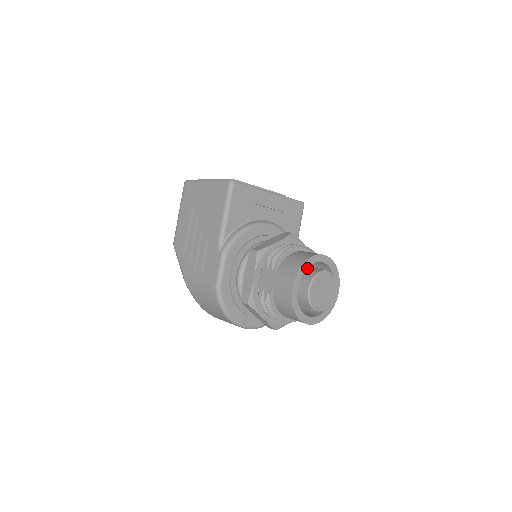
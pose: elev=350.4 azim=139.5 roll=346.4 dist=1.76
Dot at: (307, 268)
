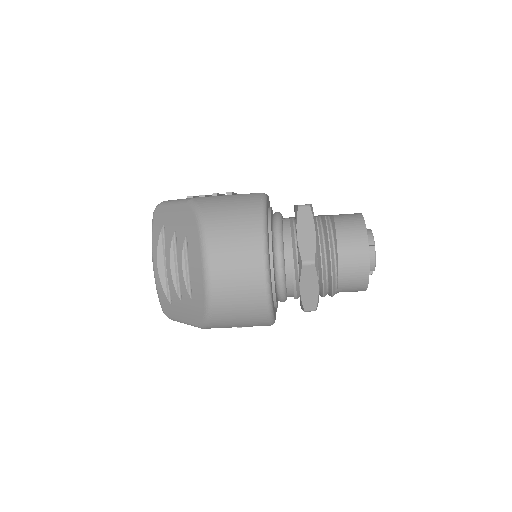
Dot at: occluded
